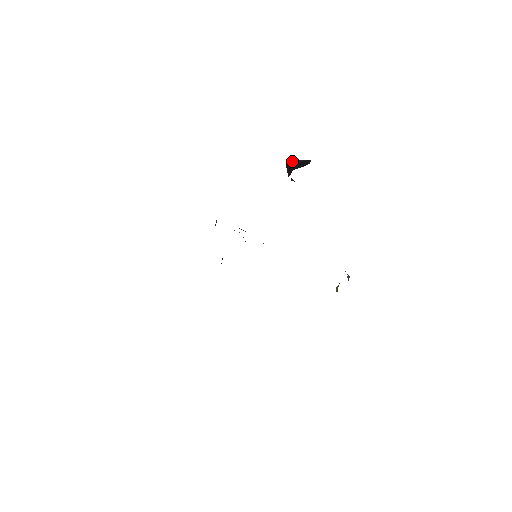
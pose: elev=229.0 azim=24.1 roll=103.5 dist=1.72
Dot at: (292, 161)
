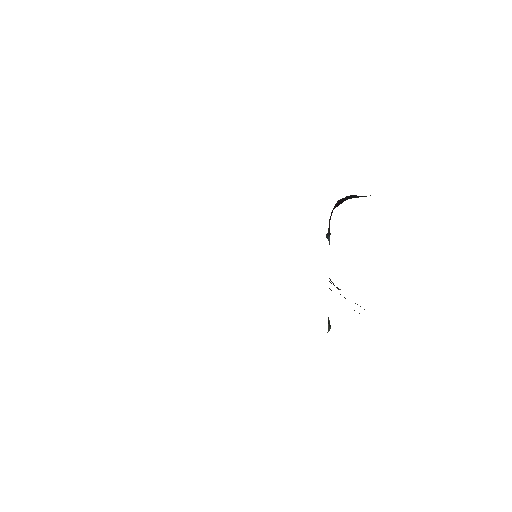
Dot at: (346, 196)
